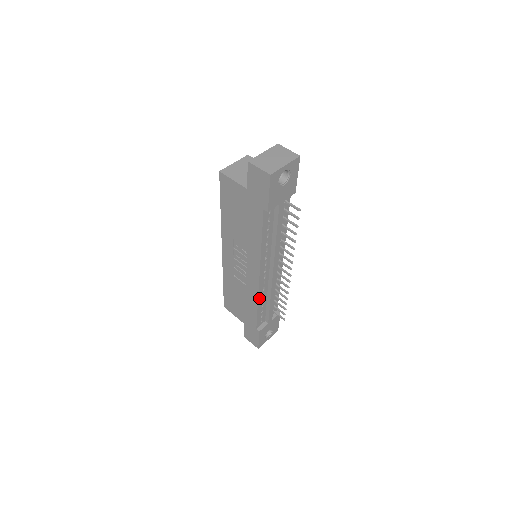
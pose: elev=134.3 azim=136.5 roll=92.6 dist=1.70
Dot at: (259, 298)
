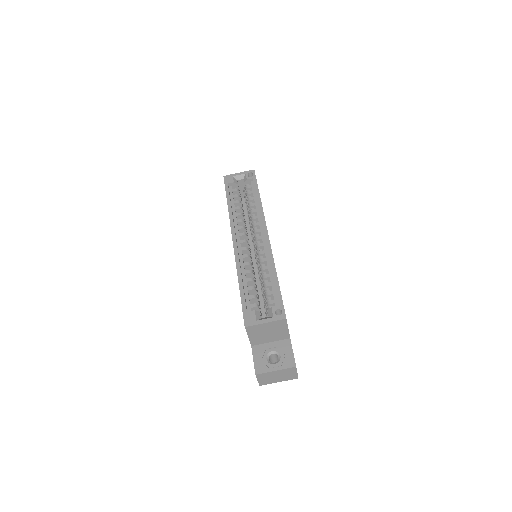
Dot at: occluded
